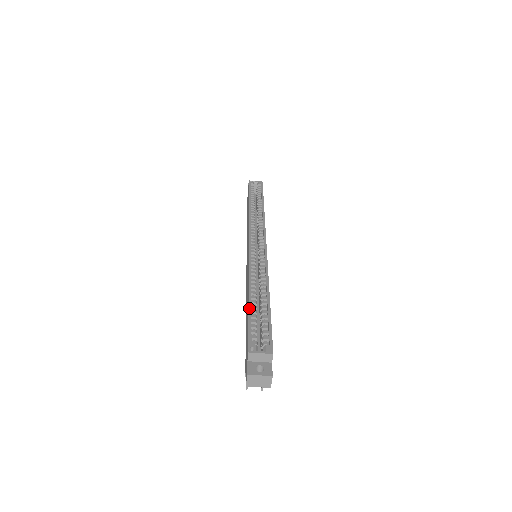
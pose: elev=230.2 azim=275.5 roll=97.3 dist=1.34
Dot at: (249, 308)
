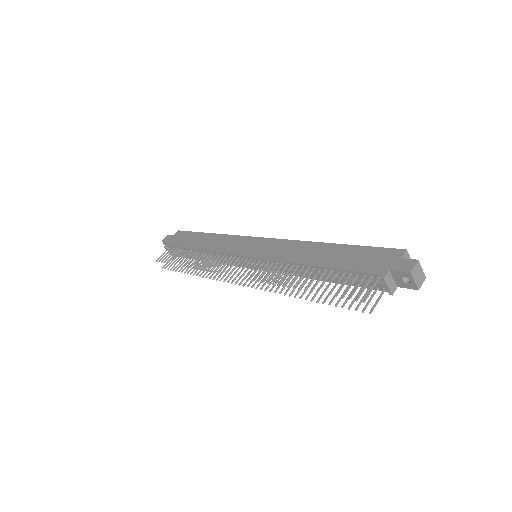
Dot at: (351, 245)
